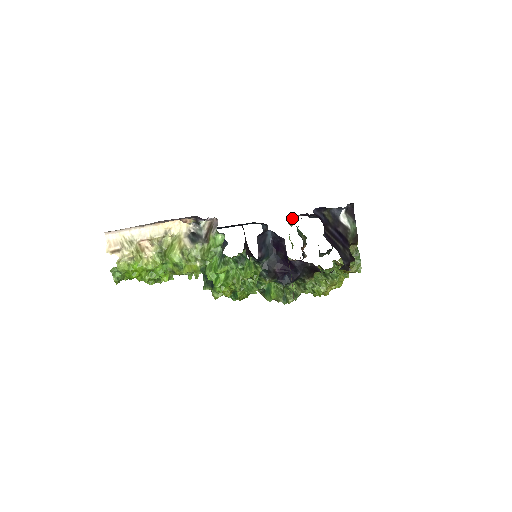
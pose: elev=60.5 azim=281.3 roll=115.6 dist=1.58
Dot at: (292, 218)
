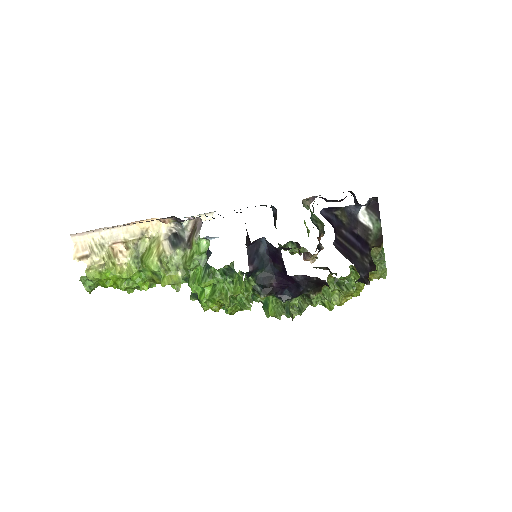
Dot at: (307, 200)
